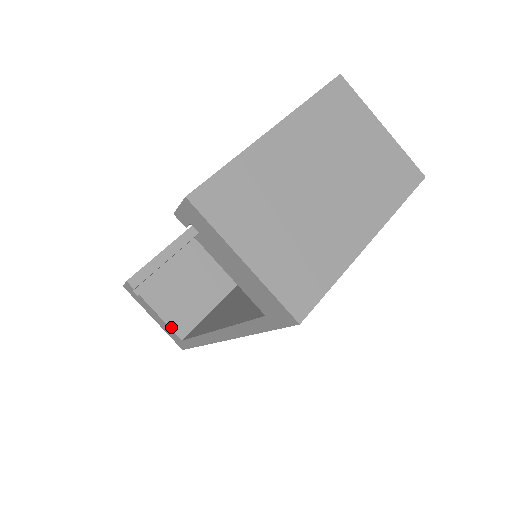
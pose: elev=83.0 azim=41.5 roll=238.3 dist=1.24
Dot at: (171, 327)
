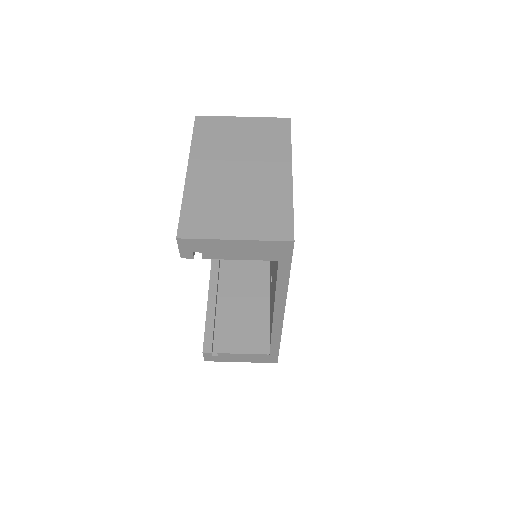
Dot at: (255, 353)
